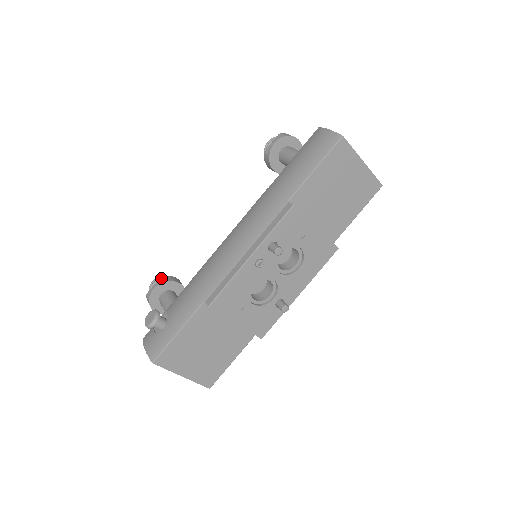
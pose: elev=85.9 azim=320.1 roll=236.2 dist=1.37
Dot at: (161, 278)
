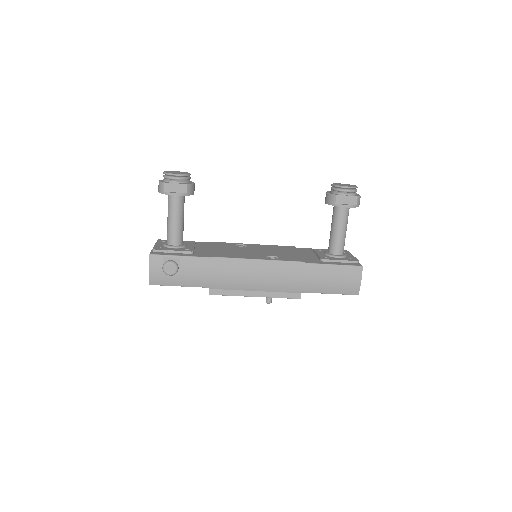
Dot at: (186, 187)
